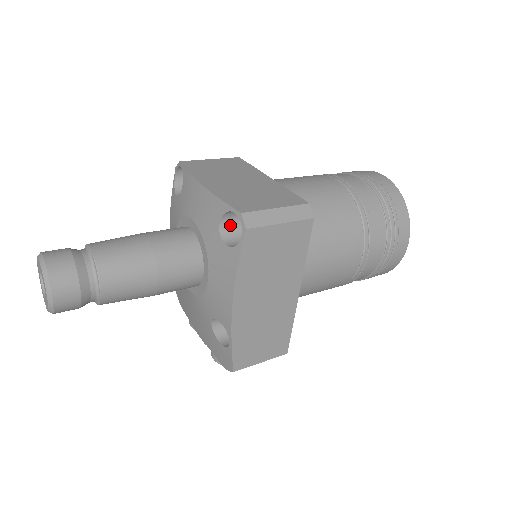
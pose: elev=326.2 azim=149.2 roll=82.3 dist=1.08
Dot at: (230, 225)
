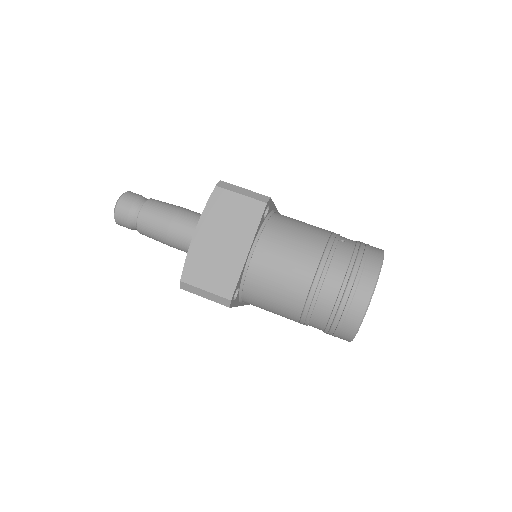
Dot at: occluded
